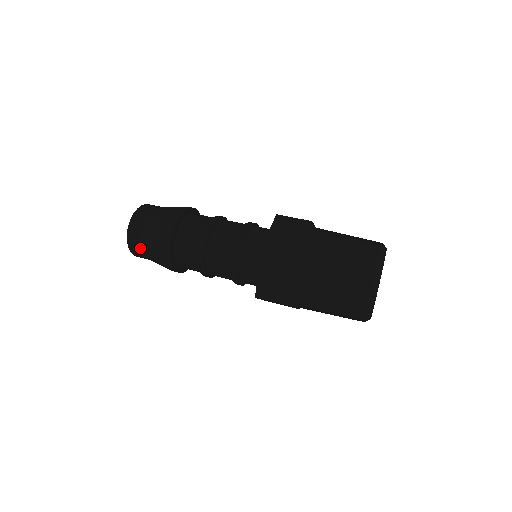
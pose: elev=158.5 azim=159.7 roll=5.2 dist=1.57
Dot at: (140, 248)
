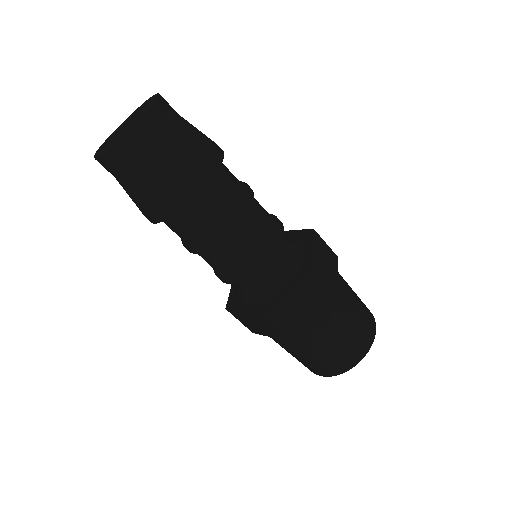
Dot at: (113, 175)
